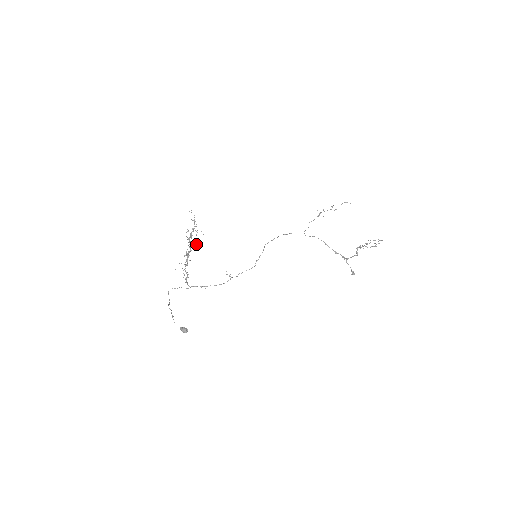
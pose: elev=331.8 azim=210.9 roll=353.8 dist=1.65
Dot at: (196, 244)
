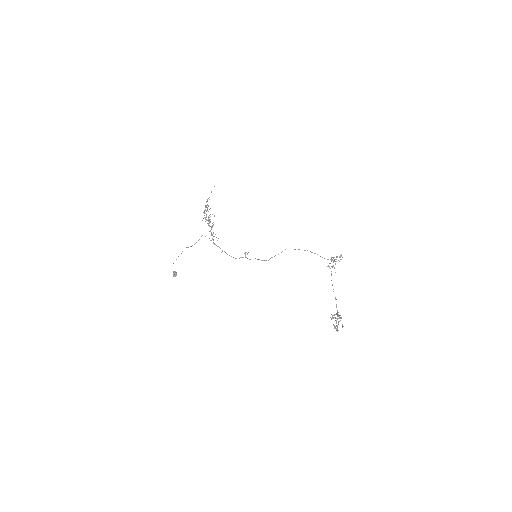
Dot at: occluded
